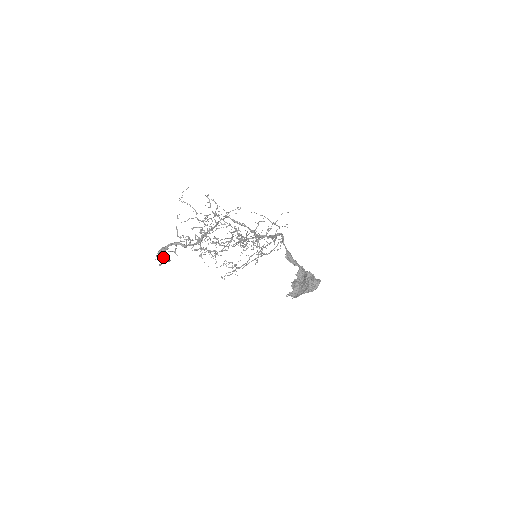
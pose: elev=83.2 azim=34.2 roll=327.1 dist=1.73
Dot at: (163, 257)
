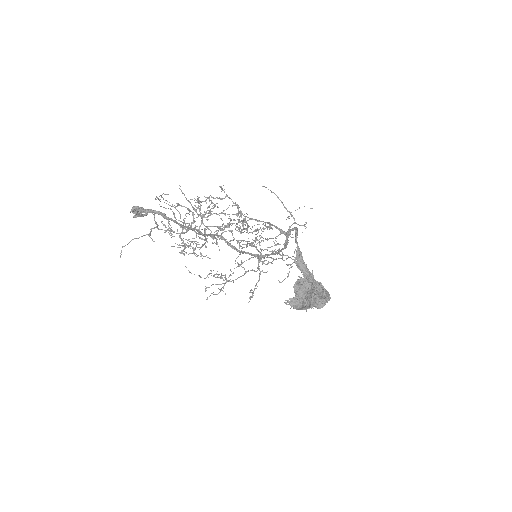
Dot at: occluded
